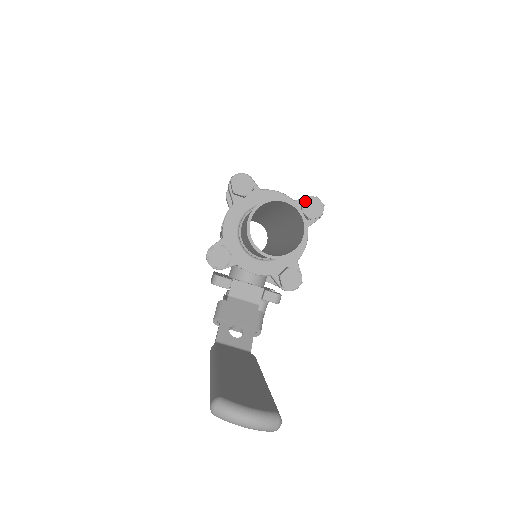
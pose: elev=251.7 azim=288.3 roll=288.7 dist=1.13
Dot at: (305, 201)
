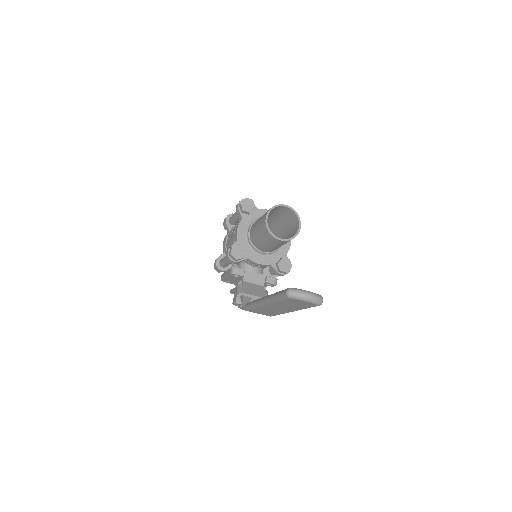
Dot at: occluded
